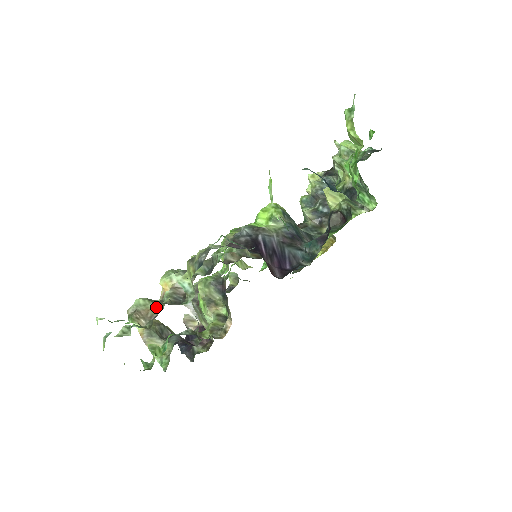
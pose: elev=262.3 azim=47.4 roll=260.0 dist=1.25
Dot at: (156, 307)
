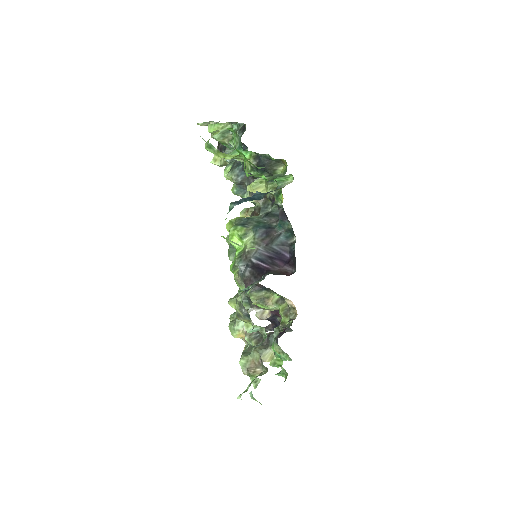
Dot at: (254, 356)
